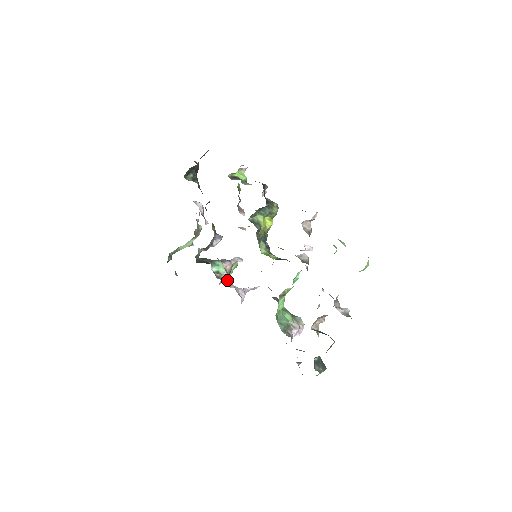
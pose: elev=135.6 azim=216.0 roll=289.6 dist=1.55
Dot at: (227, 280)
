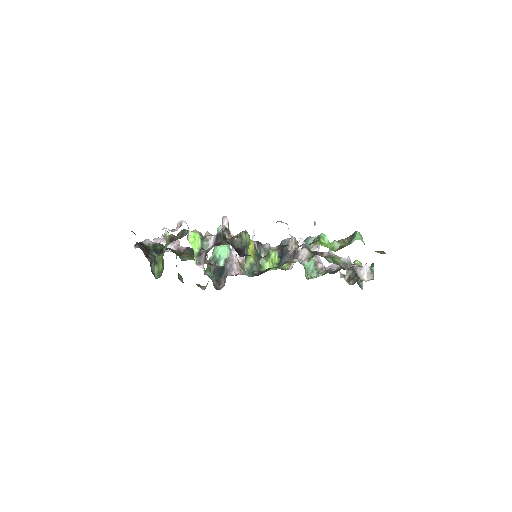
Dot at: (244, 270)
